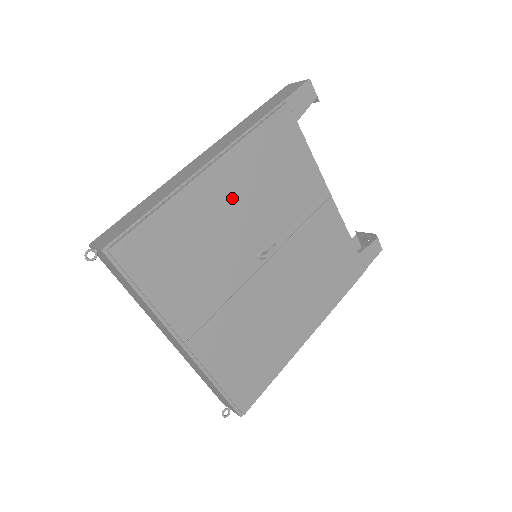
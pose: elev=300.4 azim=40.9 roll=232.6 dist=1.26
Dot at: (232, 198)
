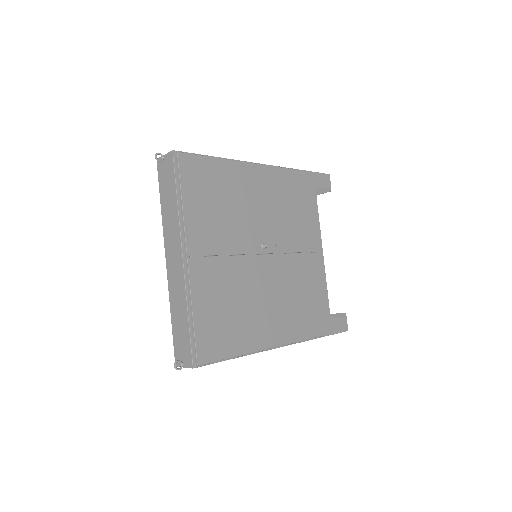
Dot at: (261, 193)
